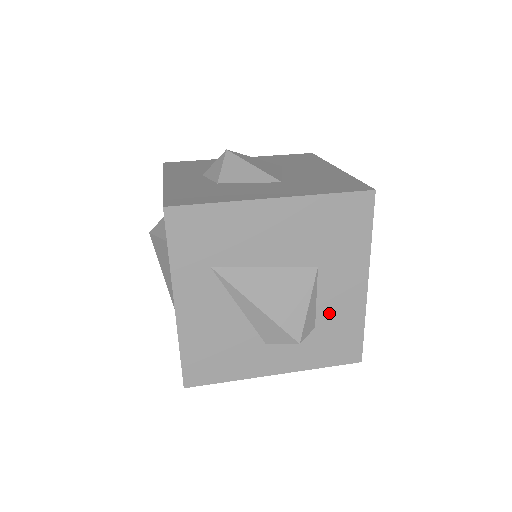
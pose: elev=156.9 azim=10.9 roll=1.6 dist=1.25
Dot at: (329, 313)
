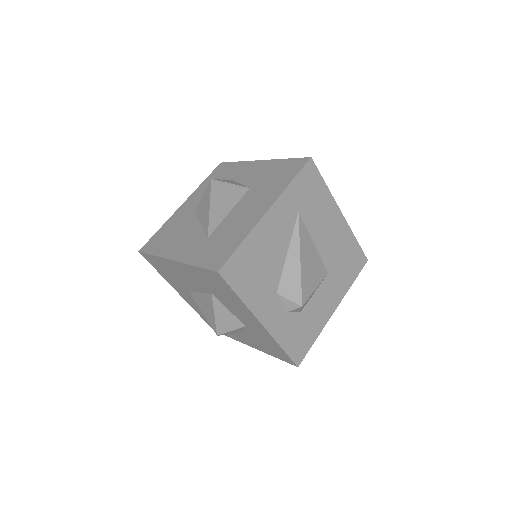
Dot at: (312, 309)
